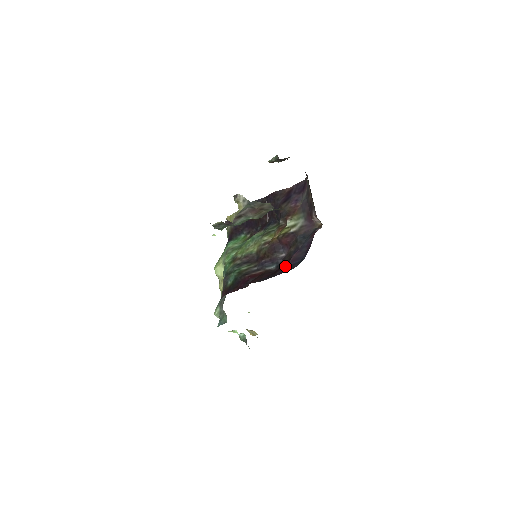
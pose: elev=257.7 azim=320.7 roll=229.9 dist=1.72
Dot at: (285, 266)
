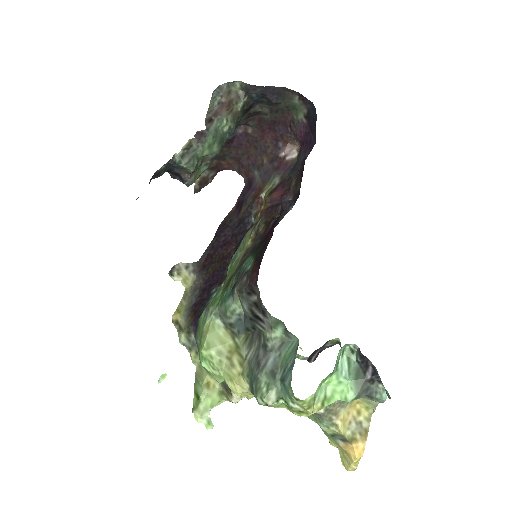
Dot at: (304, 162)
